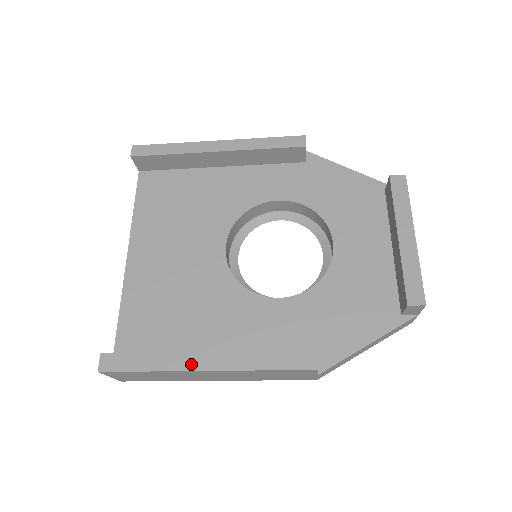
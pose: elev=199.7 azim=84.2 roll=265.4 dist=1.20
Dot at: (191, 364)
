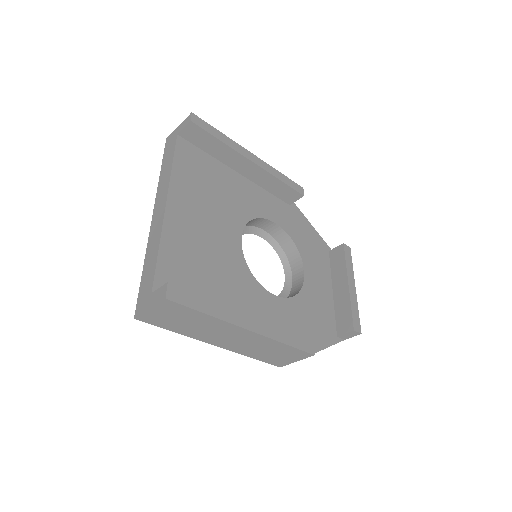
Dot at: (240, 321)
